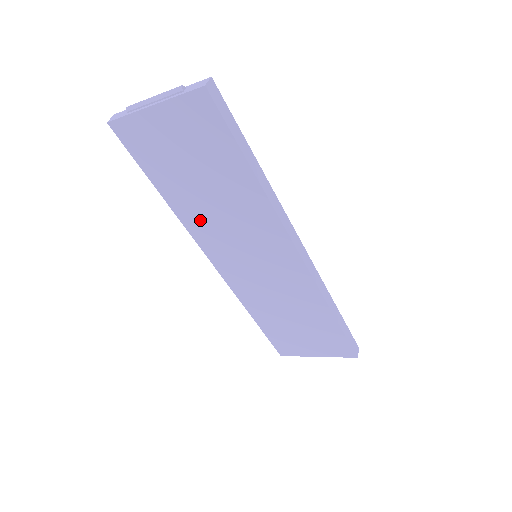
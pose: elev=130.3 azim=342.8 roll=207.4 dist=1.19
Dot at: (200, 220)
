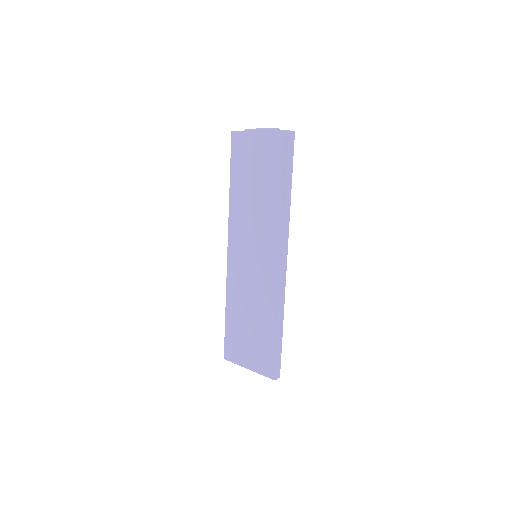
Dot at: (240, 212)
